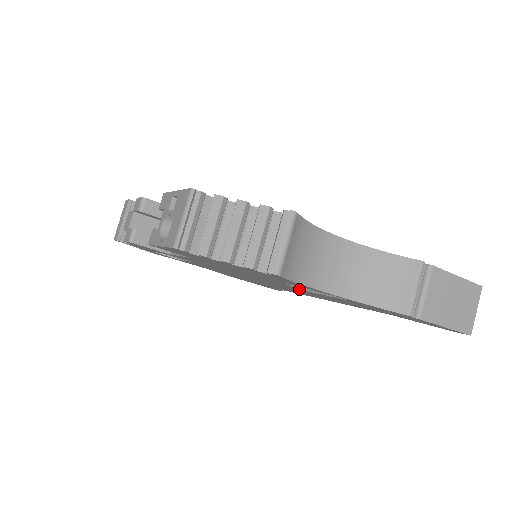
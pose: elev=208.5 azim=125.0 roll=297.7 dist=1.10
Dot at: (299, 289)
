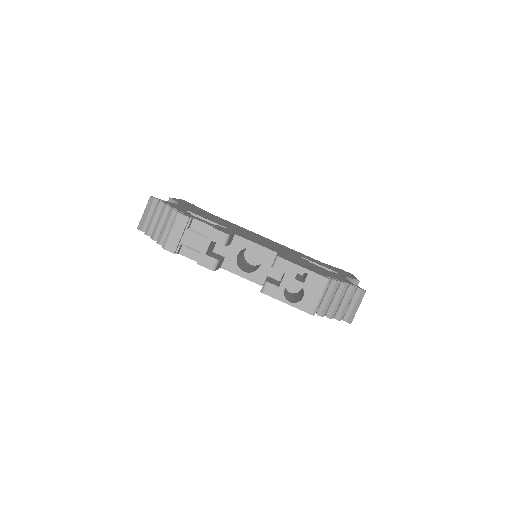
Dot at: occluded
